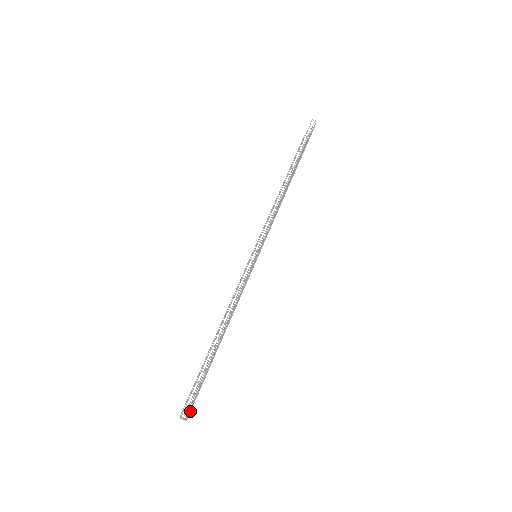
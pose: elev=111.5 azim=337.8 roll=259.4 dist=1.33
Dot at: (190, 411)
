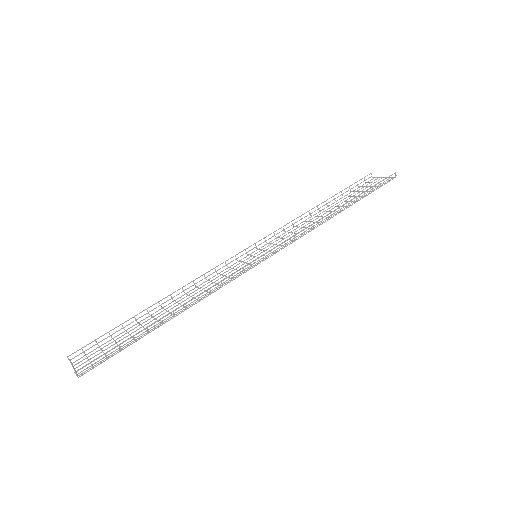
Dot at: (89, 370)
